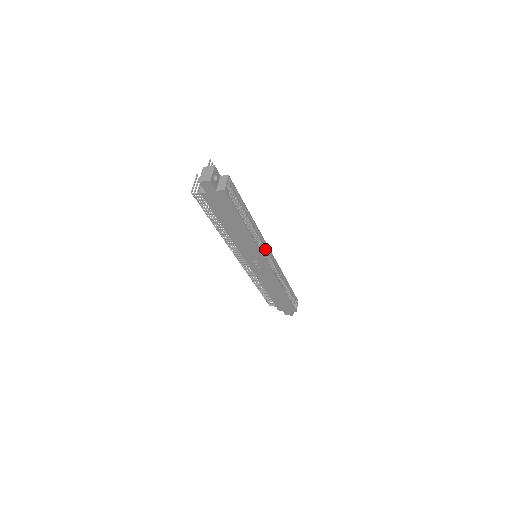
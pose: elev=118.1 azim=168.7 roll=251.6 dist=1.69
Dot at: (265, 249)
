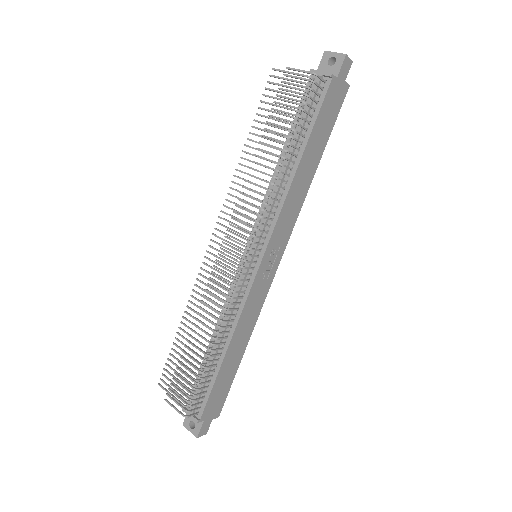
Dot at: occluded
